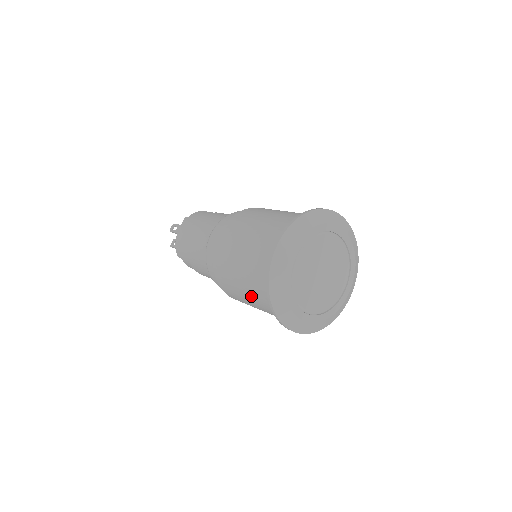
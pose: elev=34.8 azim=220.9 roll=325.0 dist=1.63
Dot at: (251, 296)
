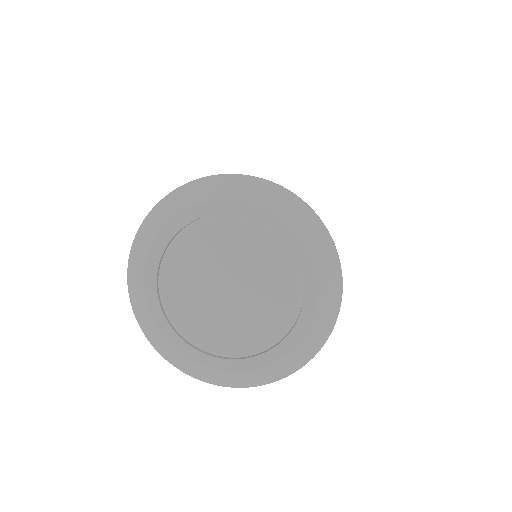
Dot at: occluded
